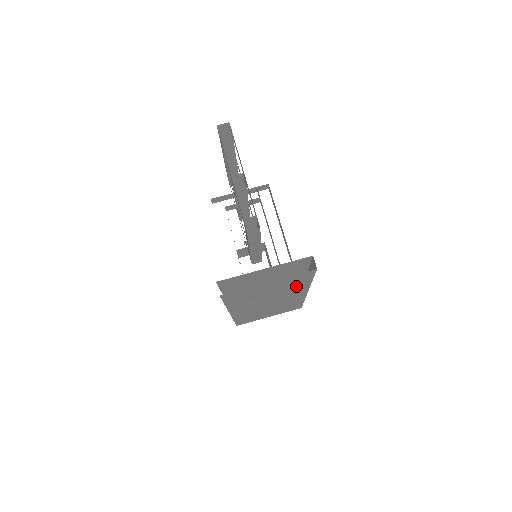
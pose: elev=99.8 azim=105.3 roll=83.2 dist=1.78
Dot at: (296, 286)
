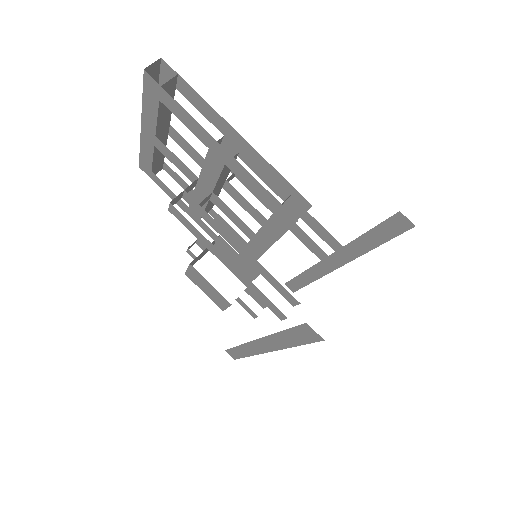
Dot at: occluded
